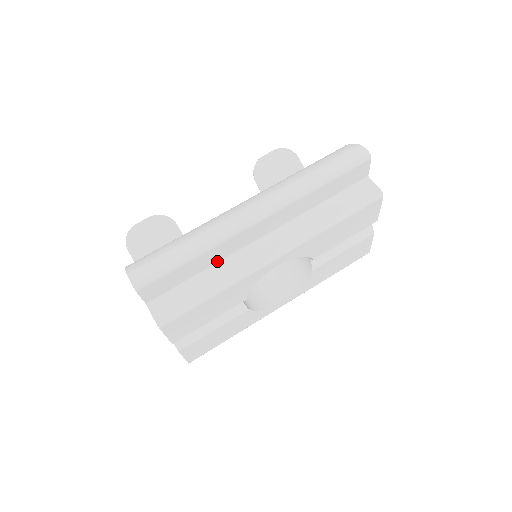
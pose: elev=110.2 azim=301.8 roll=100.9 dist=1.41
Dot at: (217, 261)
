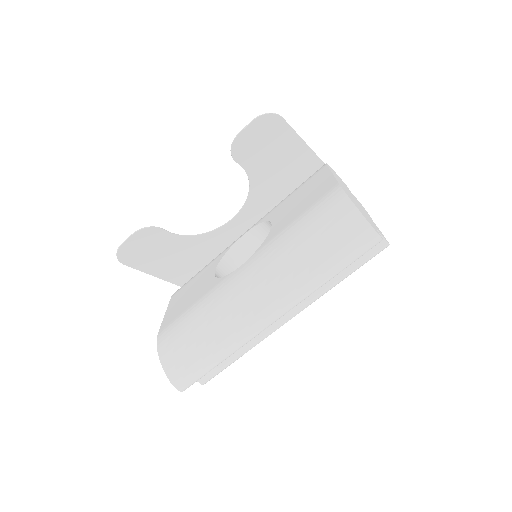
Dot at: occluded
